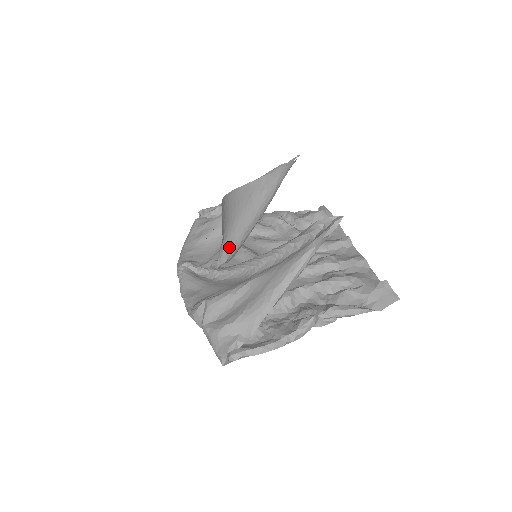
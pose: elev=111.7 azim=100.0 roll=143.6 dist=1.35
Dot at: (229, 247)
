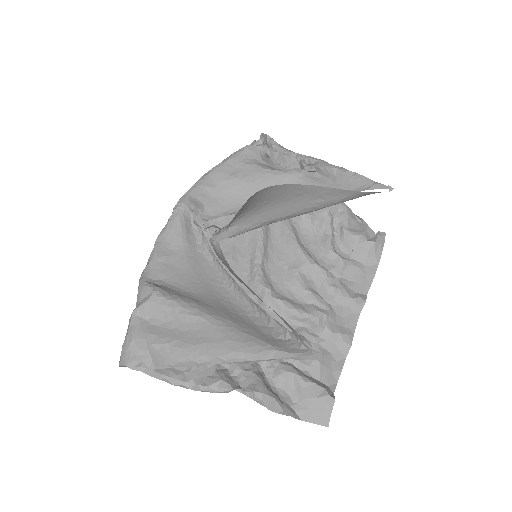
Dot at: (237, 227)
